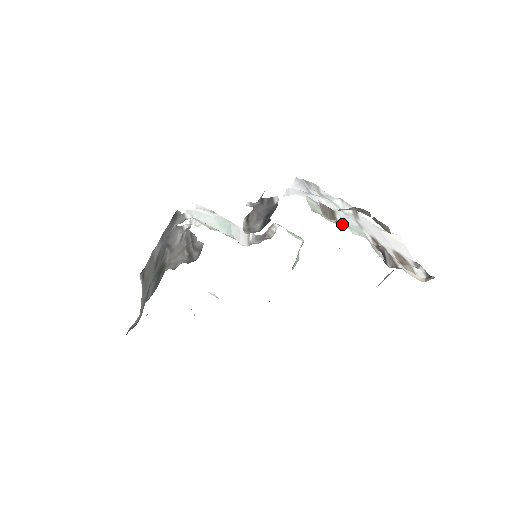
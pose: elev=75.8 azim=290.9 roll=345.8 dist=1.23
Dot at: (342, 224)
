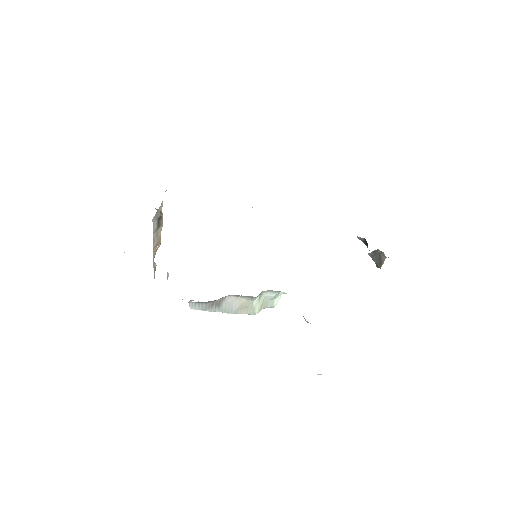
Dot at: occluded
